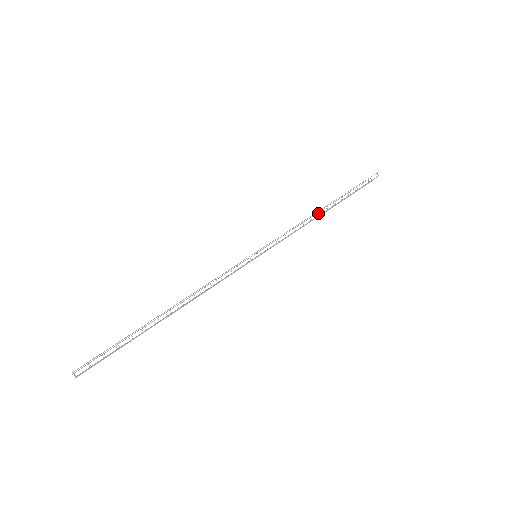
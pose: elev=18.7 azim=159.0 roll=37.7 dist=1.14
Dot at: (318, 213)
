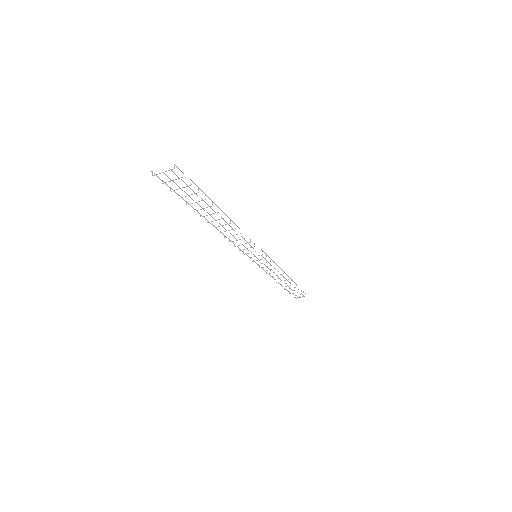
Dot at: occluded
